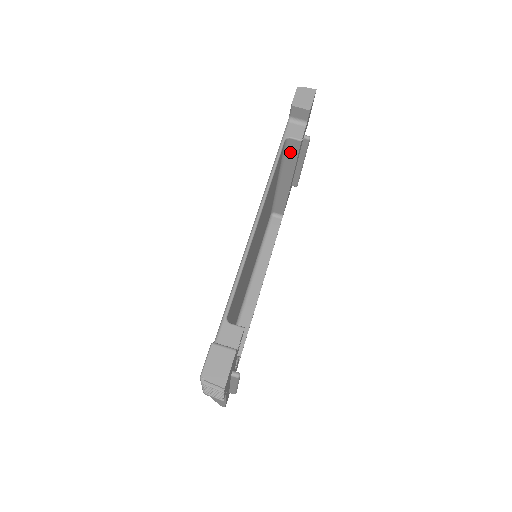
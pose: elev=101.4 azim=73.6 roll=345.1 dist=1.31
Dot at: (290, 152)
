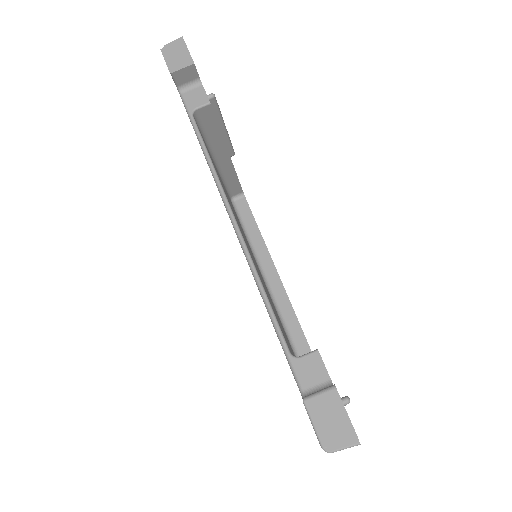
Dot at: (207, 124)
